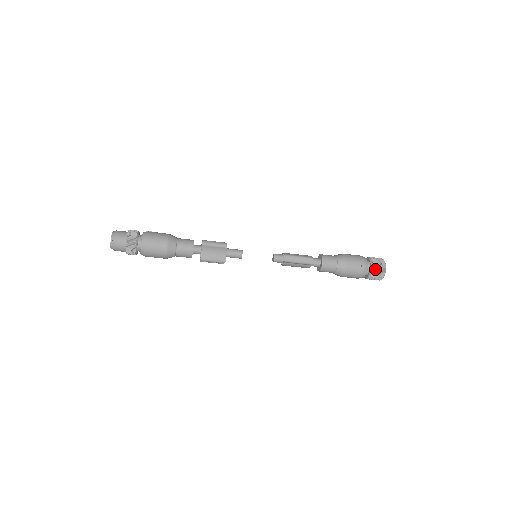
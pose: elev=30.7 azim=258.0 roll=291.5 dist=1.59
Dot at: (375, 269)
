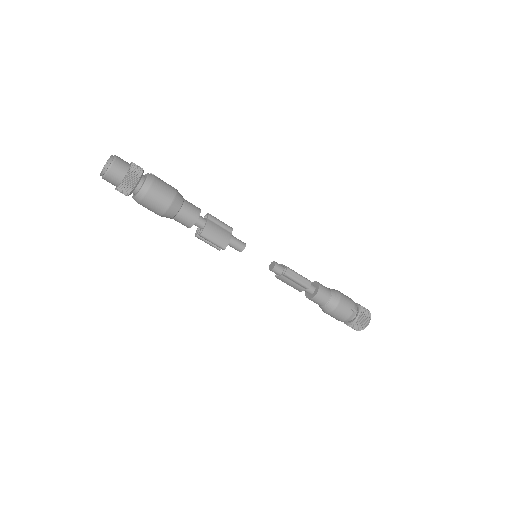
Dot at: (361, 317)
